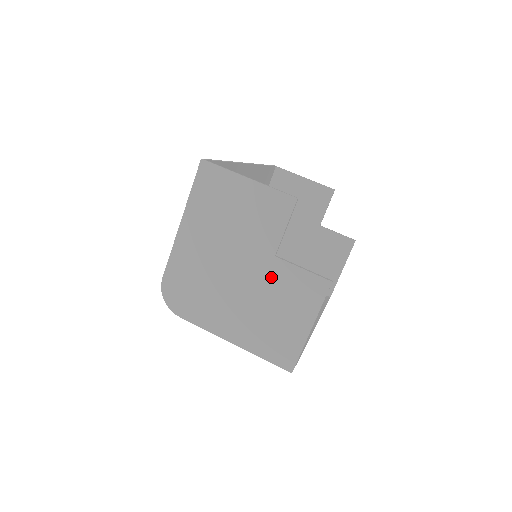
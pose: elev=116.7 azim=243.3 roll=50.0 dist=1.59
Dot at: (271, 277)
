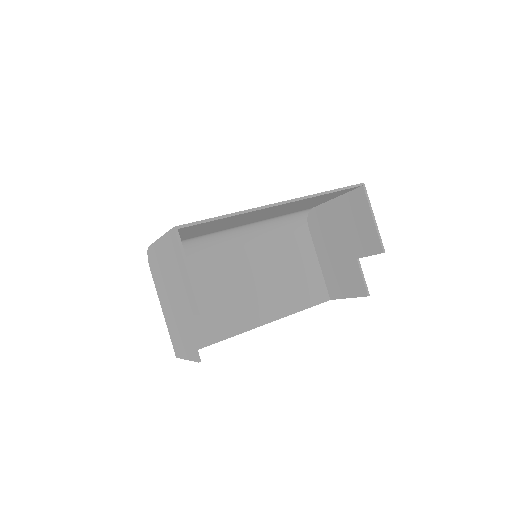
Dot at: (181, 320)
